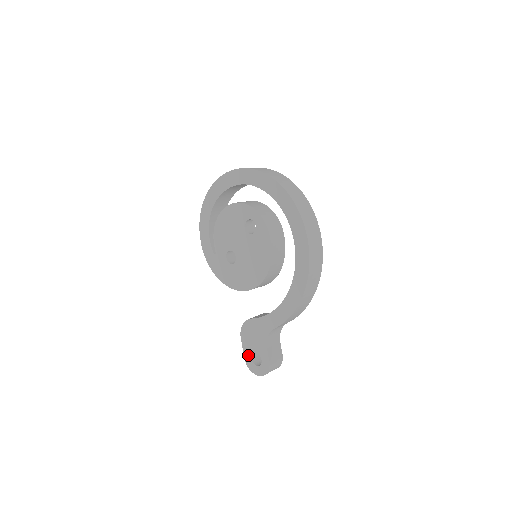
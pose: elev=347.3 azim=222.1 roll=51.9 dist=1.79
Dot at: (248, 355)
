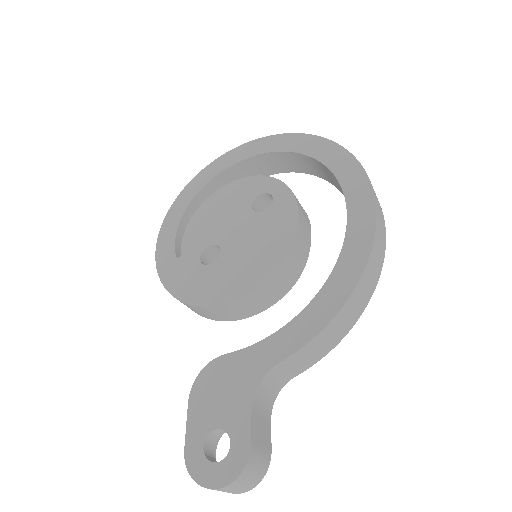
Dot at: (197, 438)
